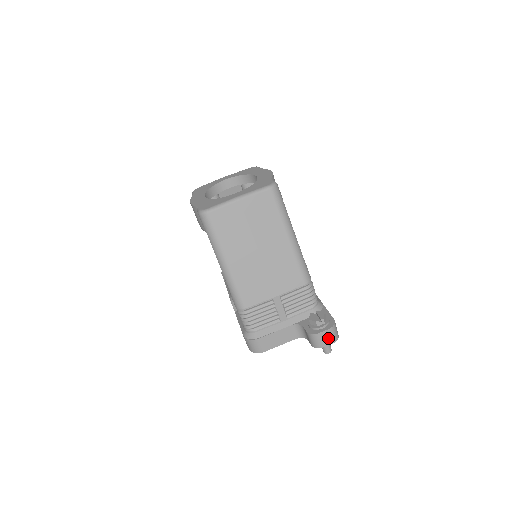
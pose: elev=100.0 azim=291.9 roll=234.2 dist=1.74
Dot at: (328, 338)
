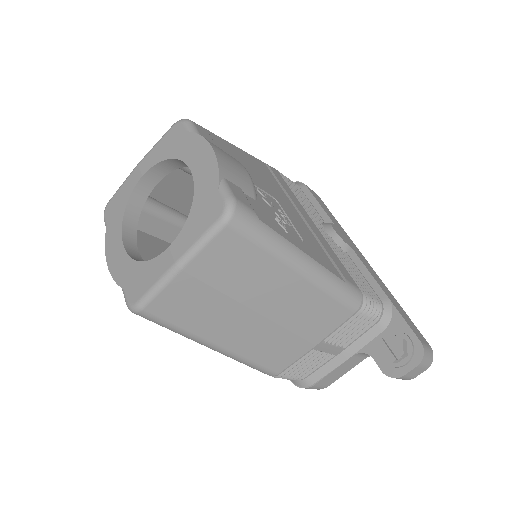
Dot at: (419, 370)
